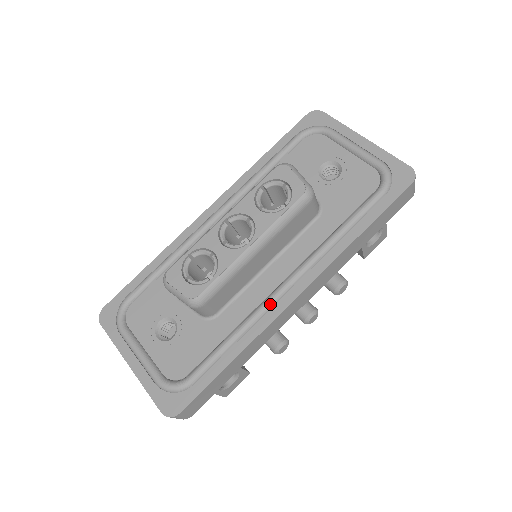
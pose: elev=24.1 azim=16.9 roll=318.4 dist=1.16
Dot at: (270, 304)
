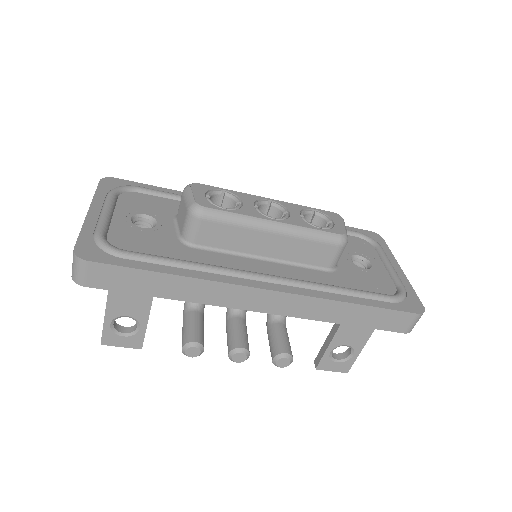
Dot at: (242, 274)
